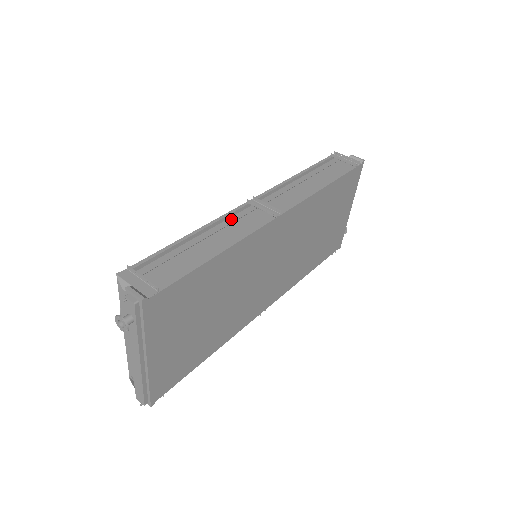
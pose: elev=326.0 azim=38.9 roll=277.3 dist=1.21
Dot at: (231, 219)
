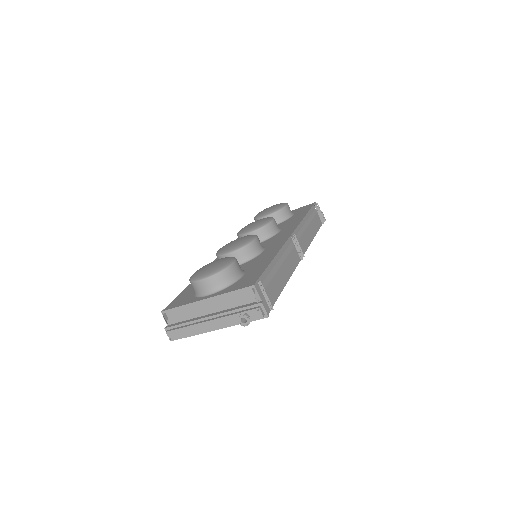
Dot at: (284, 248)
